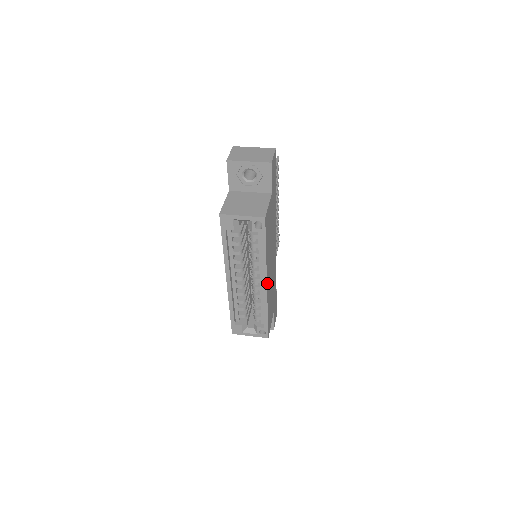
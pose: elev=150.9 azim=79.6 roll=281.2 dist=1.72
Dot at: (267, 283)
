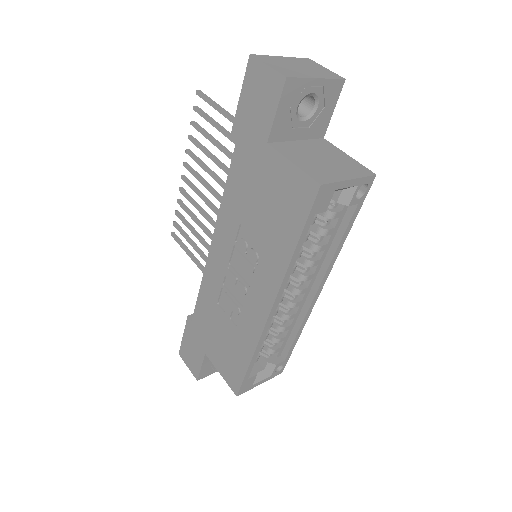
Dot at: occluded
